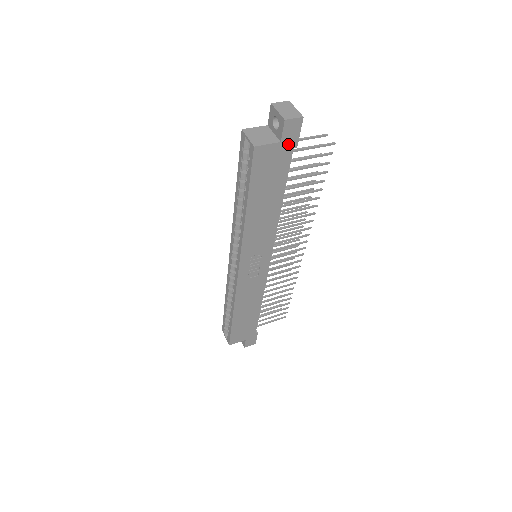
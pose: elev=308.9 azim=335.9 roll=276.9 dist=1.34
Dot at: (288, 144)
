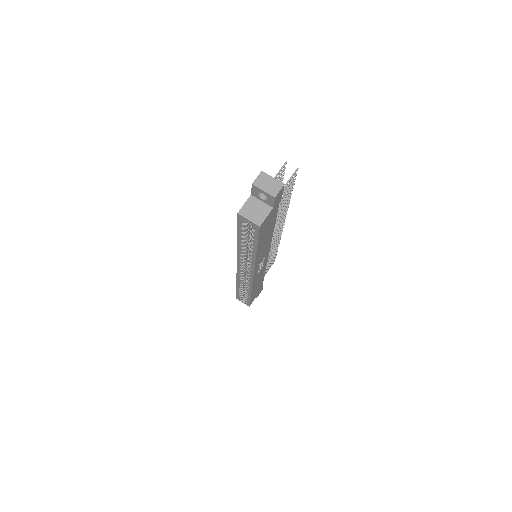
Dot at: (277, 203)
